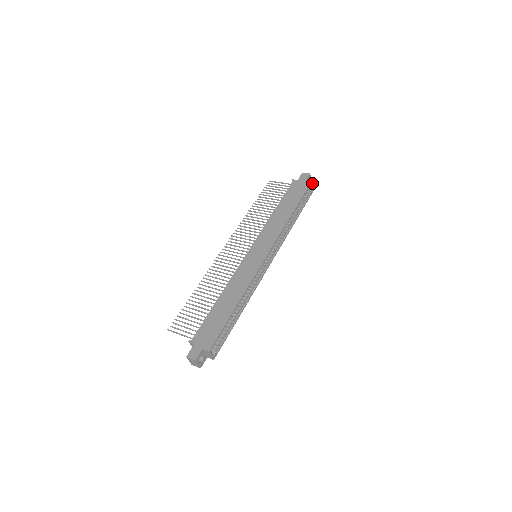
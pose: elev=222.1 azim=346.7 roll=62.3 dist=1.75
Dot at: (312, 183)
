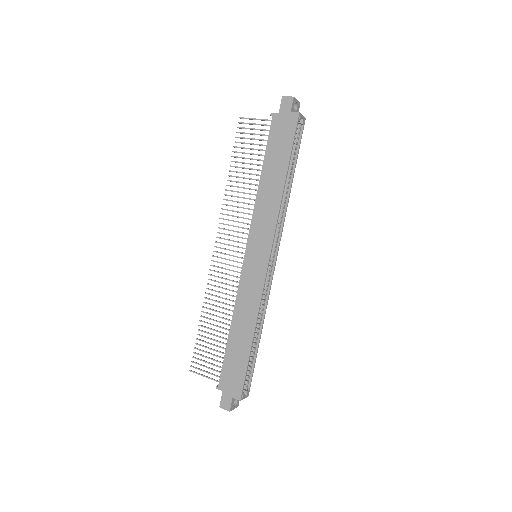
Dot at: (300, 114)
